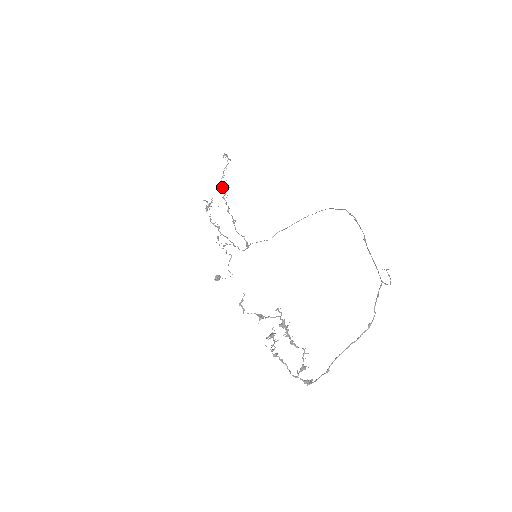
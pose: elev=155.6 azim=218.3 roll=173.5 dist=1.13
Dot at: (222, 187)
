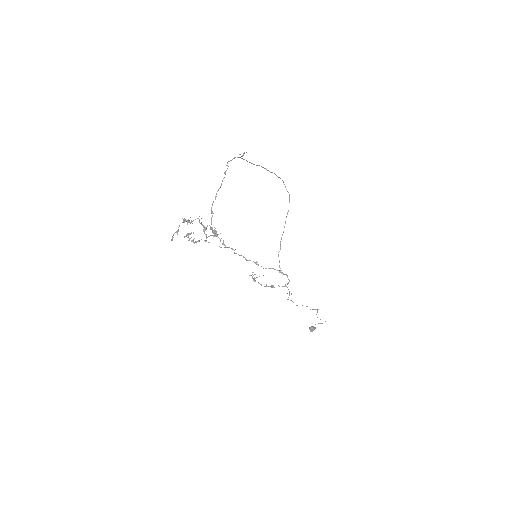
Dot at: (225, 246)
